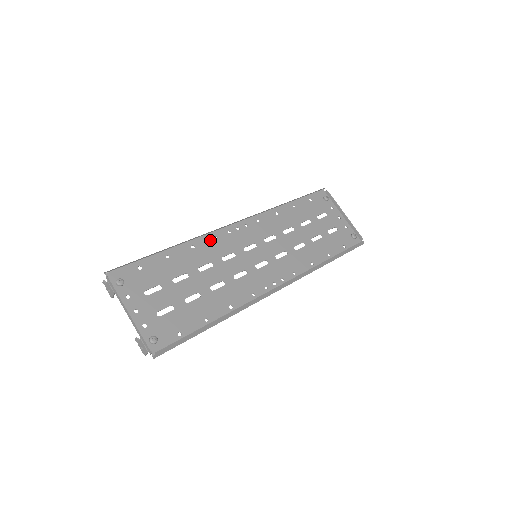
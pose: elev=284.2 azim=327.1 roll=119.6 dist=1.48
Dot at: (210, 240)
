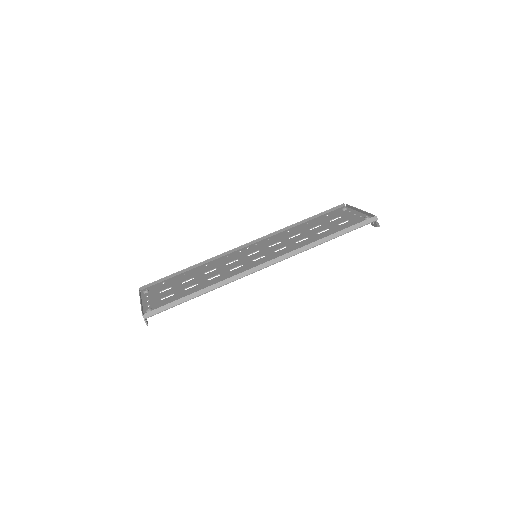
Dot at: (222, 259)
